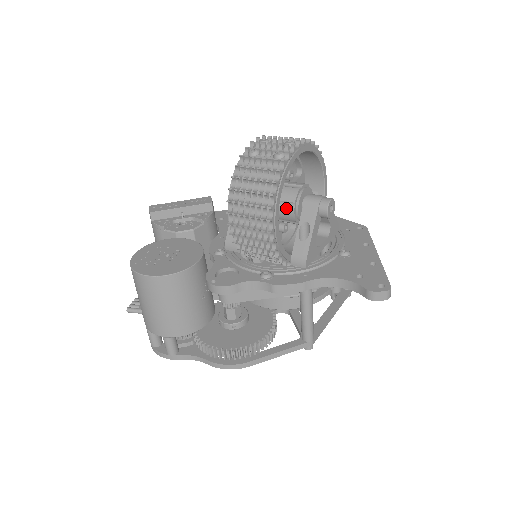
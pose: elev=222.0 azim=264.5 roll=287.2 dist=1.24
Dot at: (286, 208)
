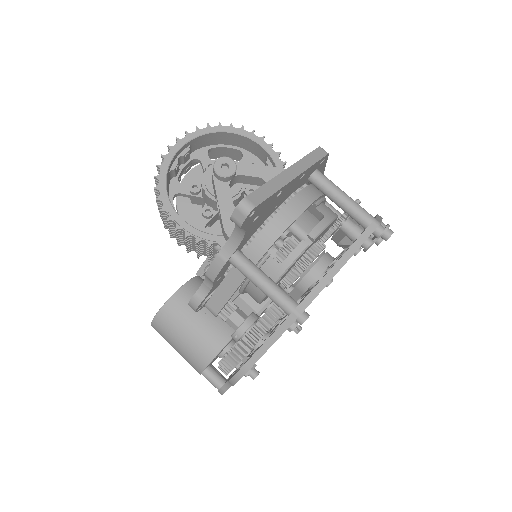
Dot at: (206, 198)
